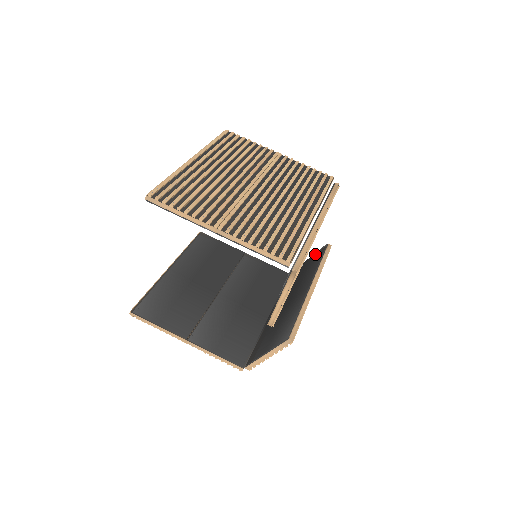
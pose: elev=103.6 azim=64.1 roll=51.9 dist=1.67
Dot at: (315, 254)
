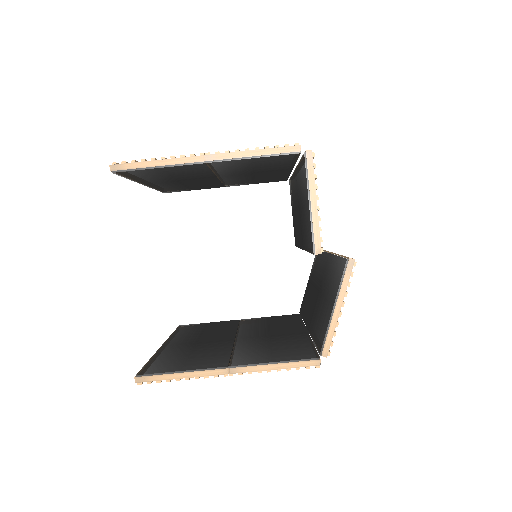
Dot at: (312, 267)
